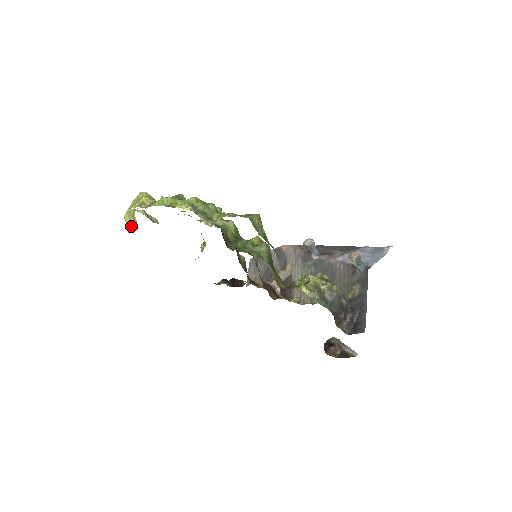
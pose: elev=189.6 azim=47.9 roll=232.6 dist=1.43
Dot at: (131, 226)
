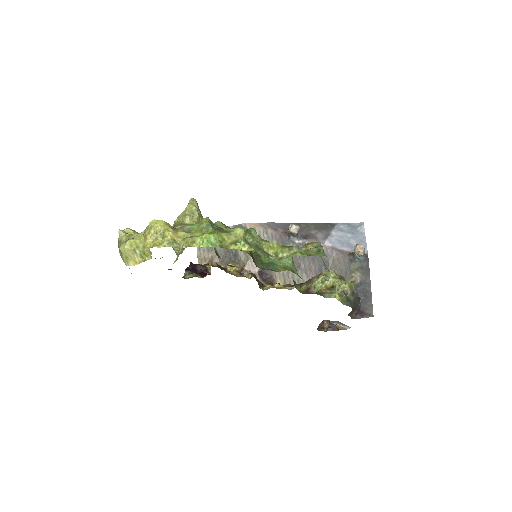
Dot at: (133, 258)
